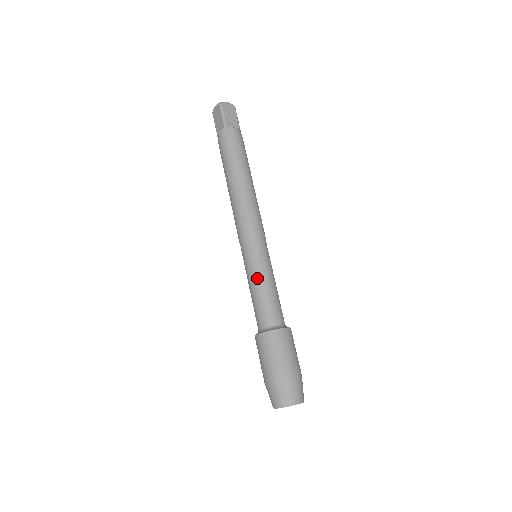
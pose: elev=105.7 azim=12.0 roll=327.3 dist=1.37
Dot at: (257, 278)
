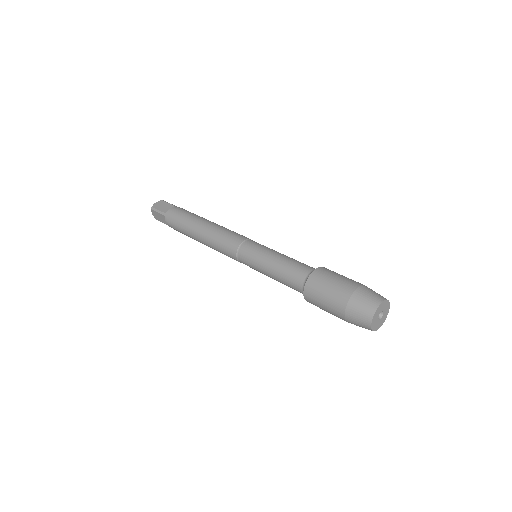
Dot at: (278, 252)
